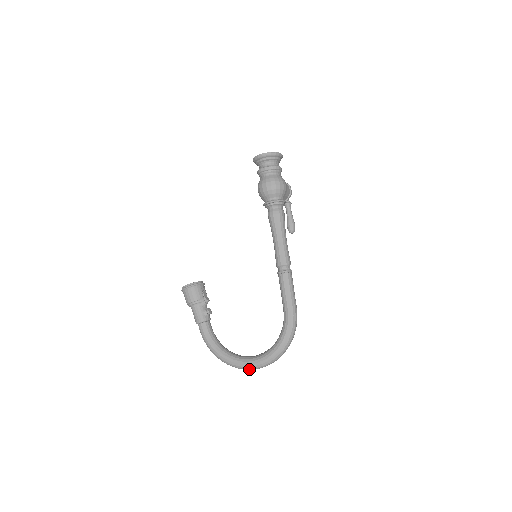
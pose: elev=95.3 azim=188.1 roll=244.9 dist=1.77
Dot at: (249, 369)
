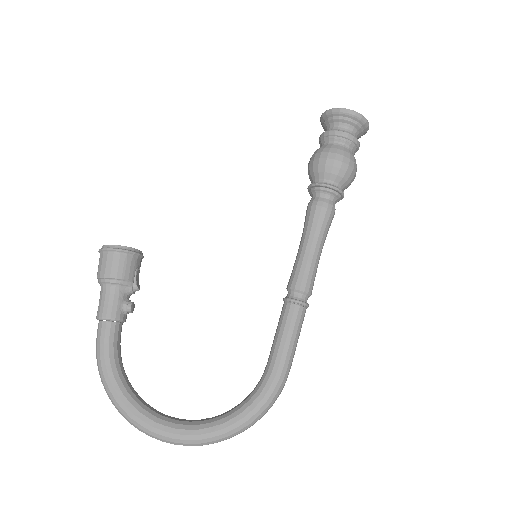
Dot at: (158, 439)
